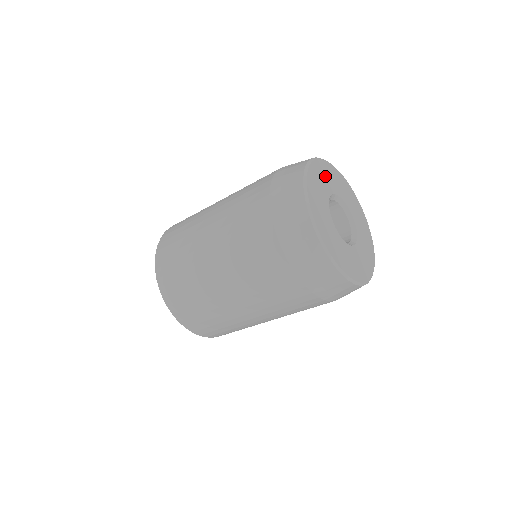
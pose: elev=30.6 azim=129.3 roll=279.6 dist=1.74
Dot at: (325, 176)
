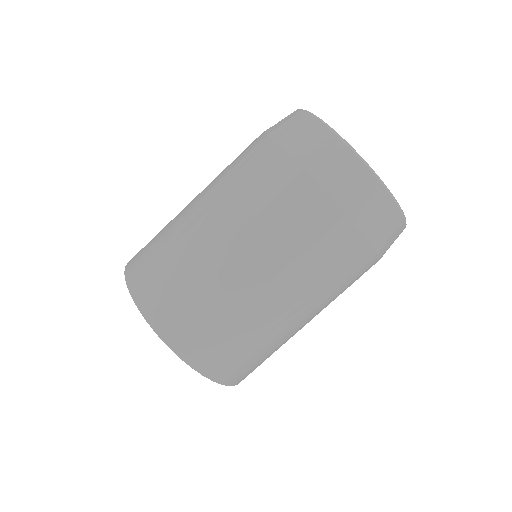
Dot at: occluded
